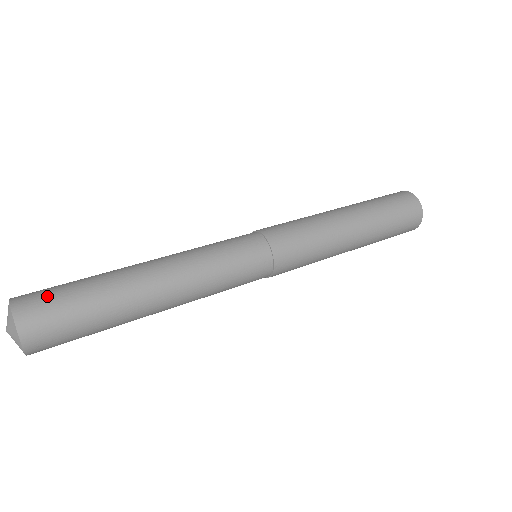
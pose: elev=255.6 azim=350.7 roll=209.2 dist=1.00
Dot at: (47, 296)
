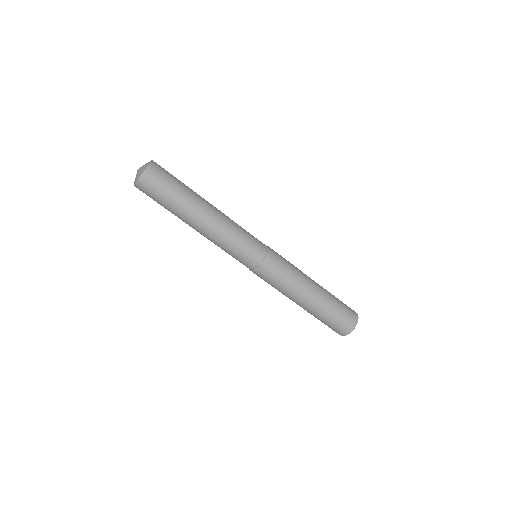
Dot at: (161, 179)
